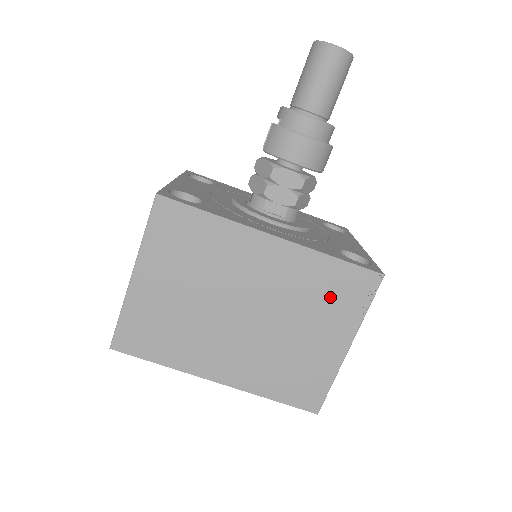
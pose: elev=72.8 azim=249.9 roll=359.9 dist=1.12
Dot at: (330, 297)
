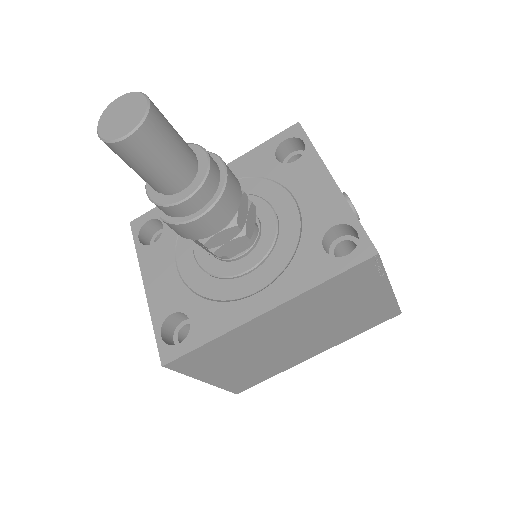
Dot at: (347, 291)
